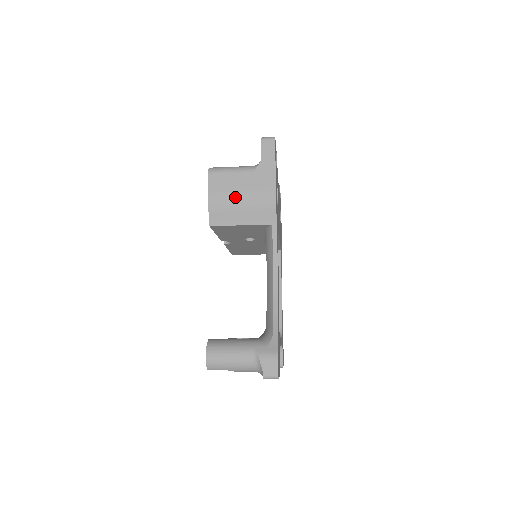
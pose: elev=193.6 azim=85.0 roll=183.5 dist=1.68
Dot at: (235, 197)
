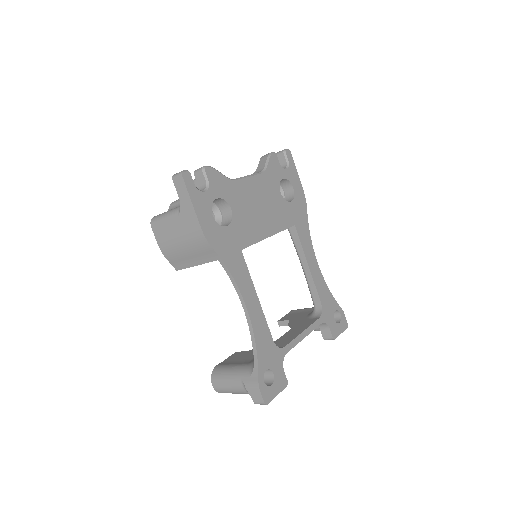
Dot at: (177, 245)
